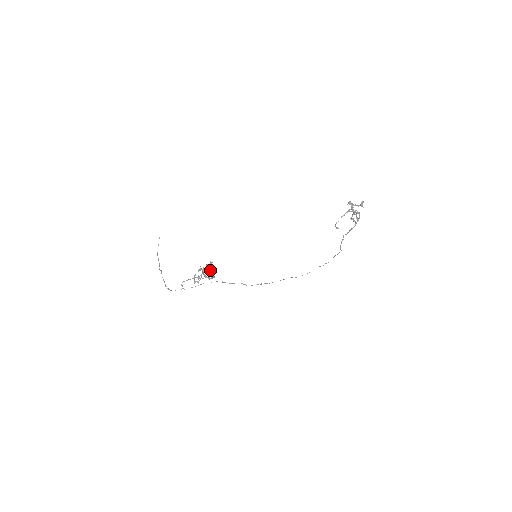
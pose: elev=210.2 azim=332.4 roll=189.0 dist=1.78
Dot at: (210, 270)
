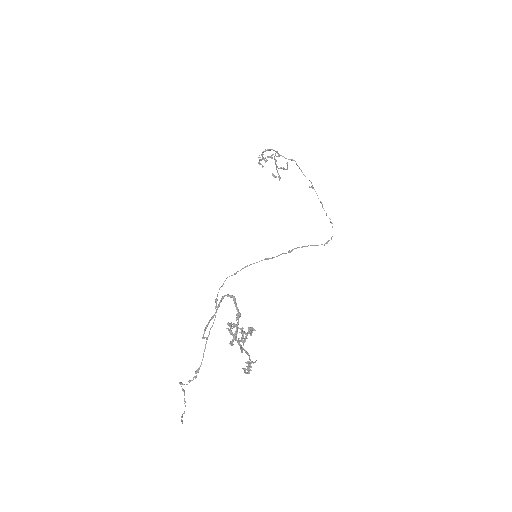
Dot at: (246, 336)
